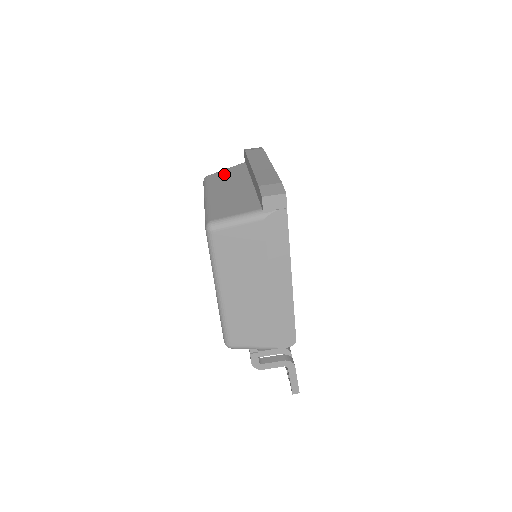
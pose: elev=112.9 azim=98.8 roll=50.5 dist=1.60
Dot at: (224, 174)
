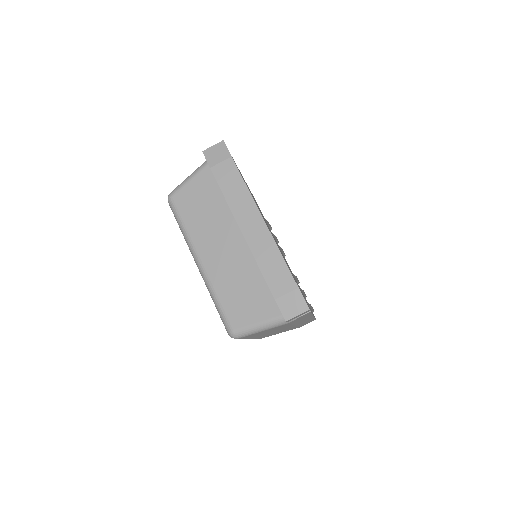
Dot at: (194, 200)
